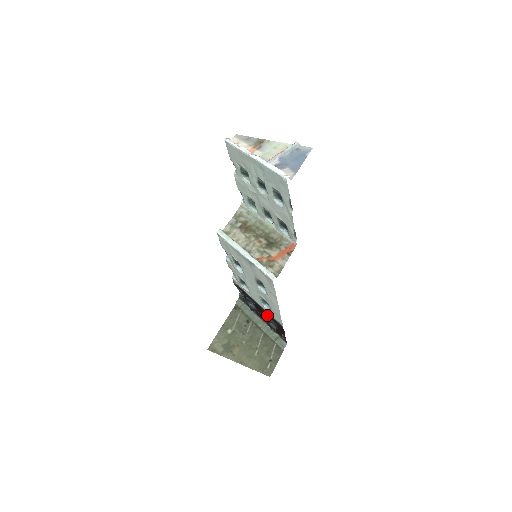
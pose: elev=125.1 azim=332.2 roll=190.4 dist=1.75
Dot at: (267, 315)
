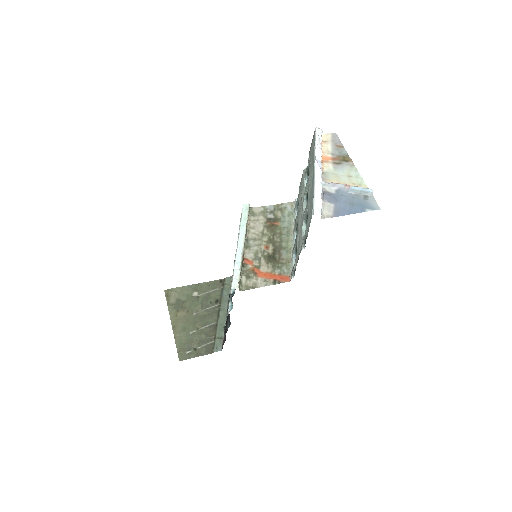
Dot at: occluded
